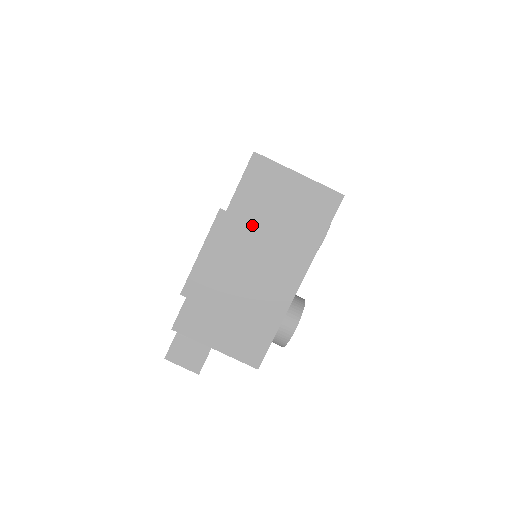
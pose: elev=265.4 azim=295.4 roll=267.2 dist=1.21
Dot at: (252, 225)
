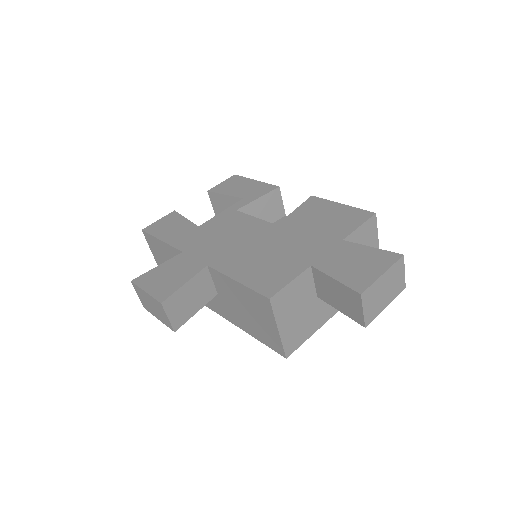
Dot at: (404, 275)
